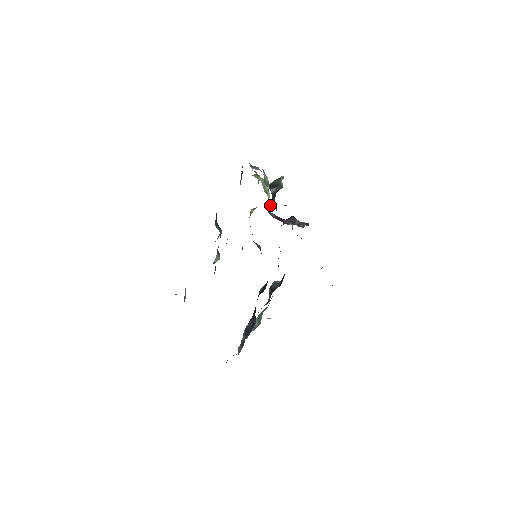
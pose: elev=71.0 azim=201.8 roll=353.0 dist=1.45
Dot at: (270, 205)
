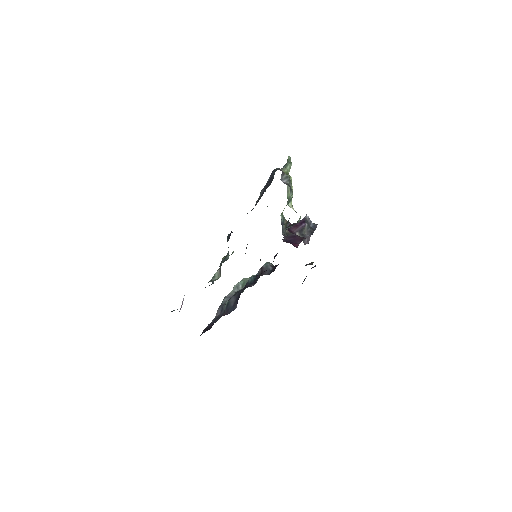
Dot at: (283, 227)
